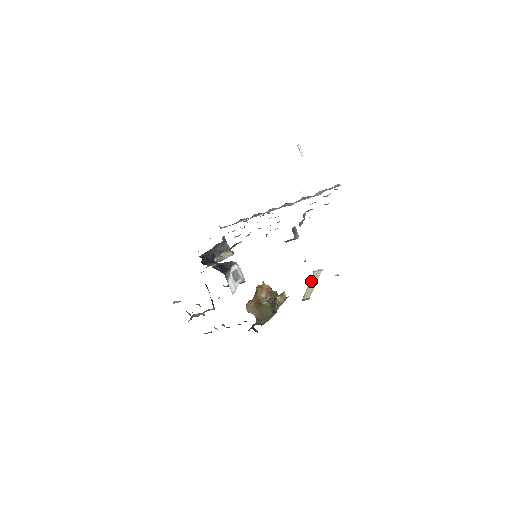
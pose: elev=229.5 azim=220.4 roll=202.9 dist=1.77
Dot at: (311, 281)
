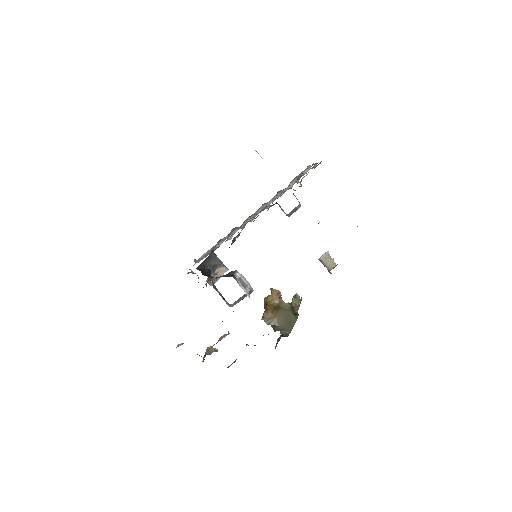
Dot at: (324, 261)
